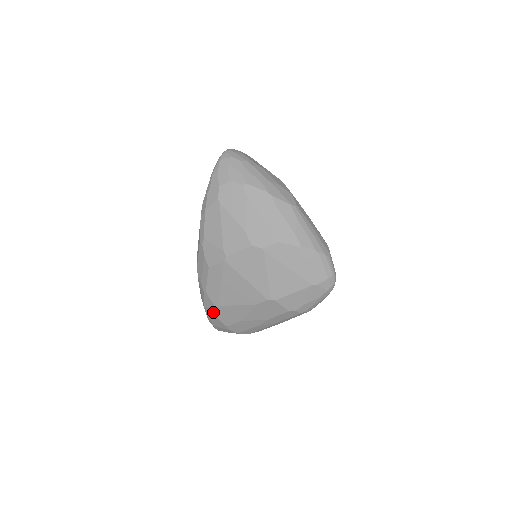
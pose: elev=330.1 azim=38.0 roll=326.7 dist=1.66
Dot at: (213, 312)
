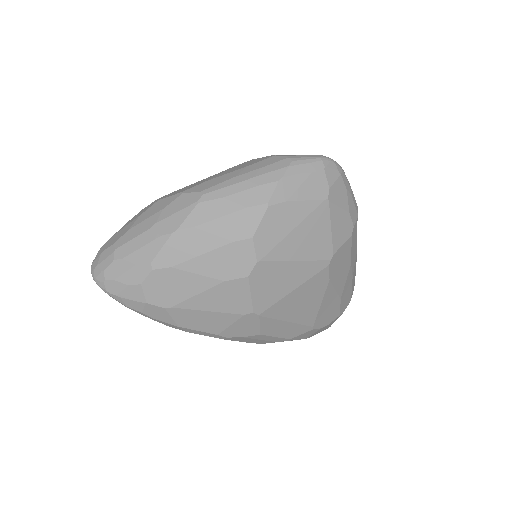
Dot at: (317, 331)
